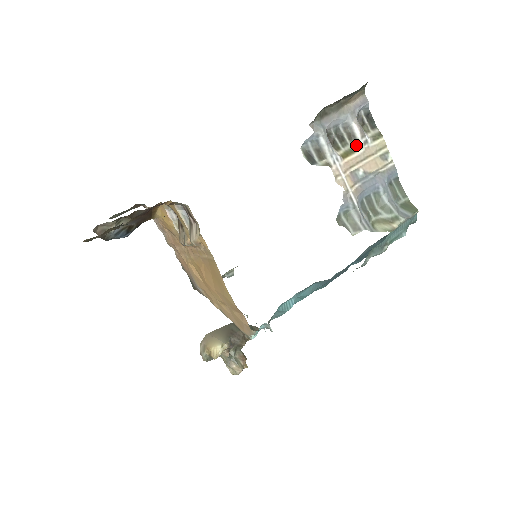
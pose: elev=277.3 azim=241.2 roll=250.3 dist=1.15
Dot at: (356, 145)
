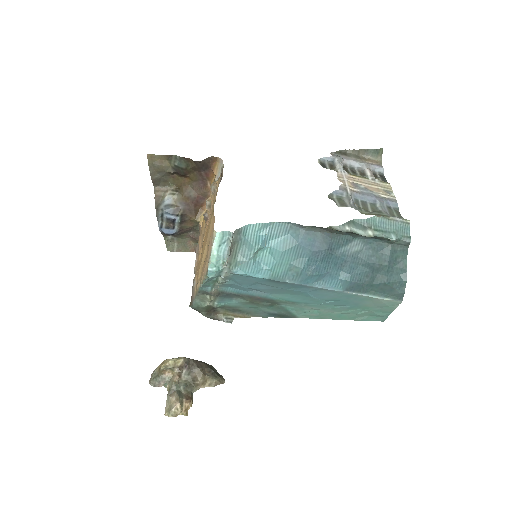
Dot at: (364, 177)
